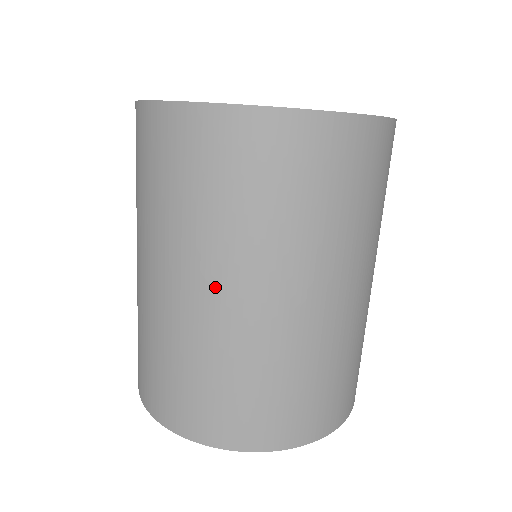
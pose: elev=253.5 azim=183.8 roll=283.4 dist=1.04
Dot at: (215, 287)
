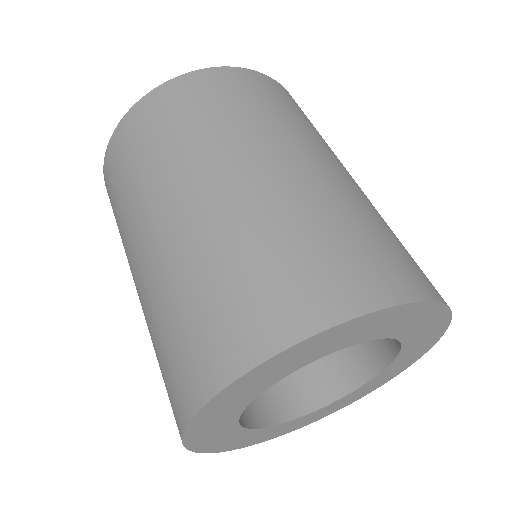
Dot at: (314, 157)
